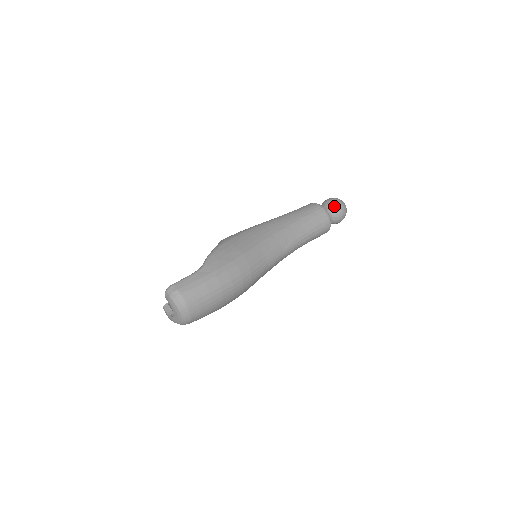
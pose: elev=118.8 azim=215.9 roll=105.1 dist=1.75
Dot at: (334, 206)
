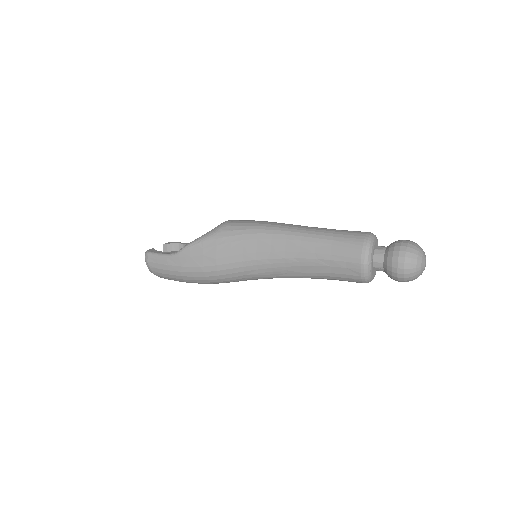
Dot at: (390, 268)
